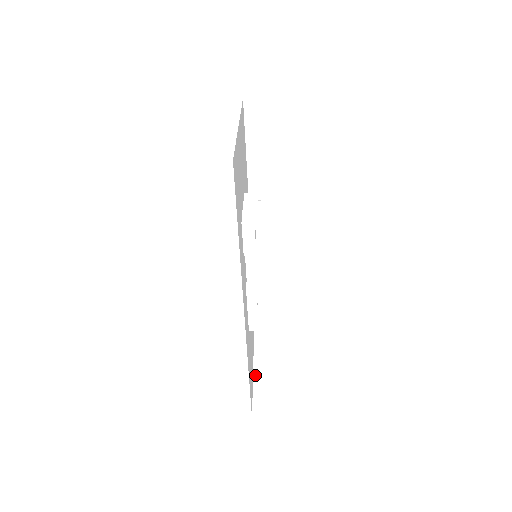
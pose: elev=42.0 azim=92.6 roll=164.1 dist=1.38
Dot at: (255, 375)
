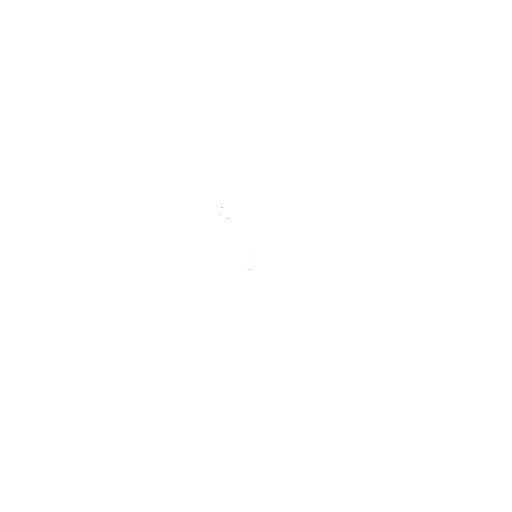
Dot at: (294, 371)
